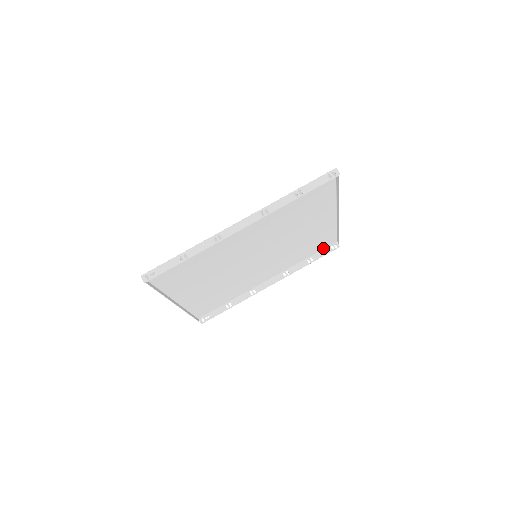
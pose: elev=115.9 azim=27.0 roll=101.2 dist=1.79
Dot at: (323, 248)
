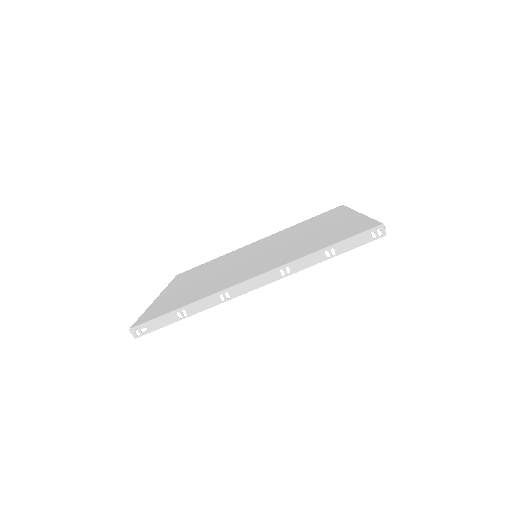
Dot at: (326, 212)
